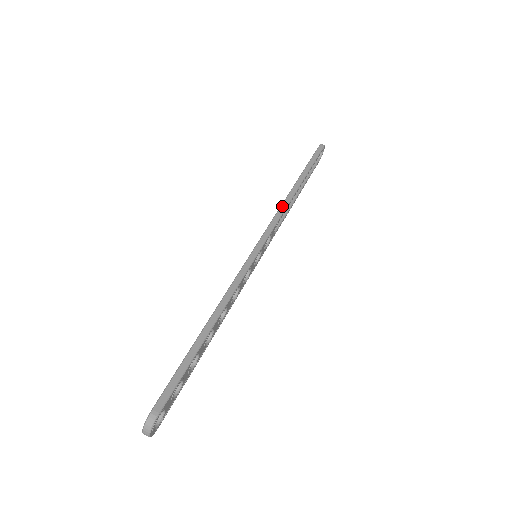
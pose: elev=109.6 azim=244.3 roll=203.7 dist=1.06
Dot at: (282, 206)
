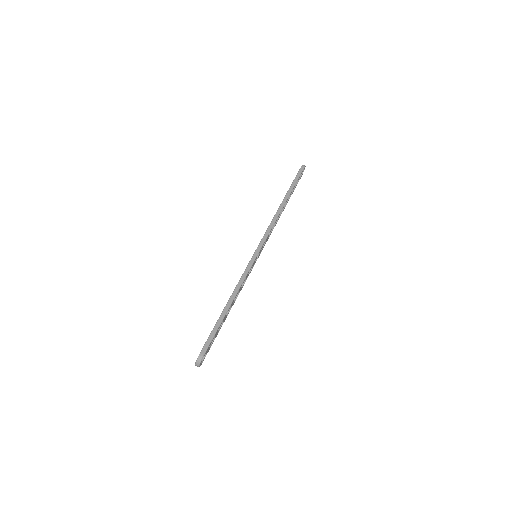
Dot at: (273, 220)
